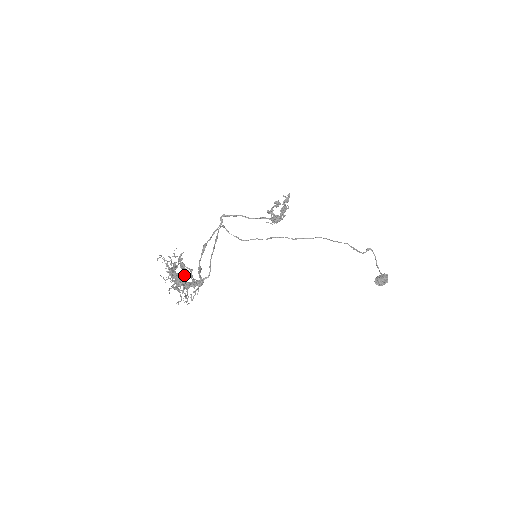
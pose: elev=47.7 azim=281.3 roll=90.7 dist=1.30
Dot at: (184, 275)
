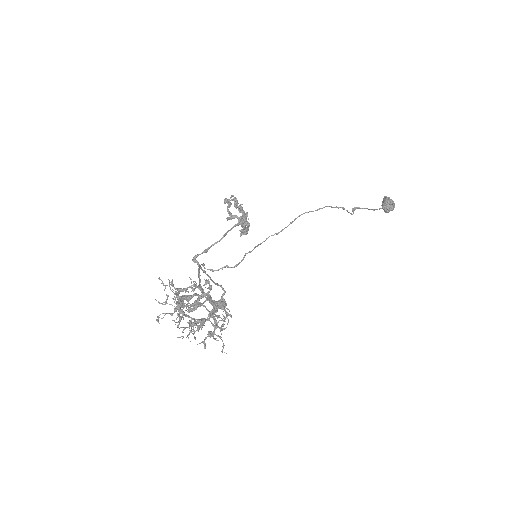
Dot at: (195, 300)
